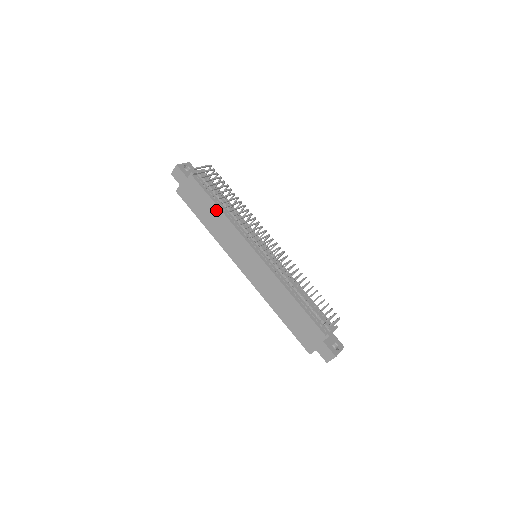
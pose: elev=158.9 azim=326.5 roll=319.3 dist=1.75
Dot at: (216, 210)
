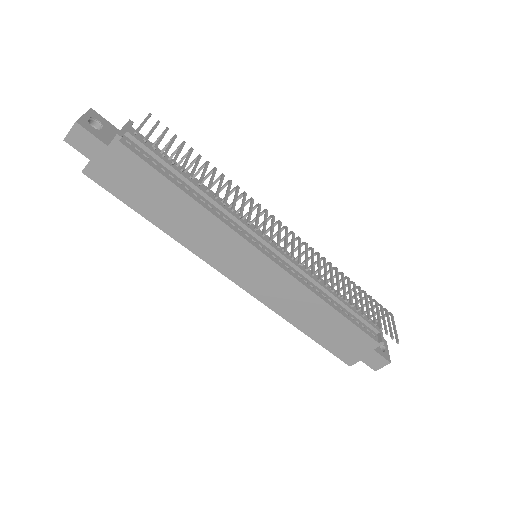
Dot at: (181, 199)
